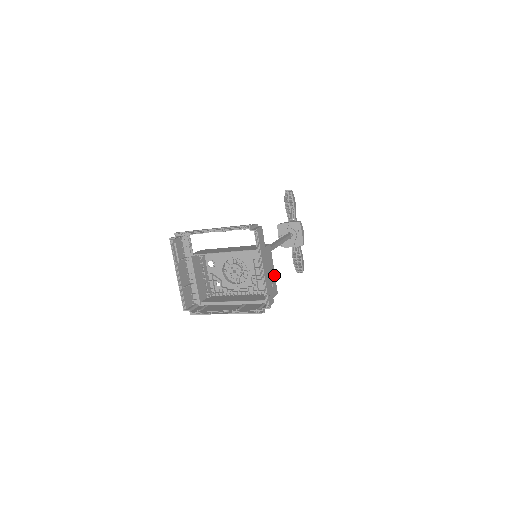
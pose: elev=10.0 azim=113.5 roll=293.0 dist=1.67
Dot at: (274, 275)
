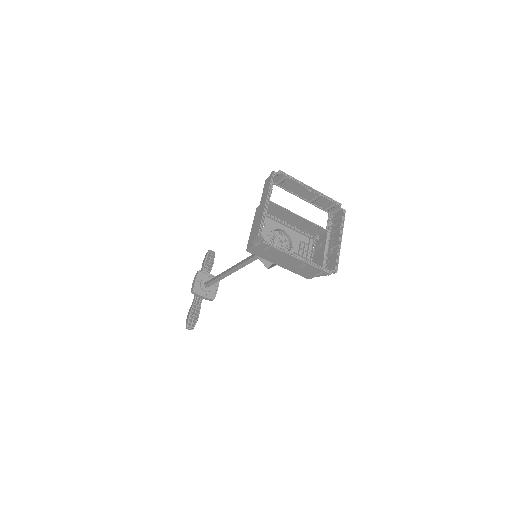
Dot at: (313, 262)
